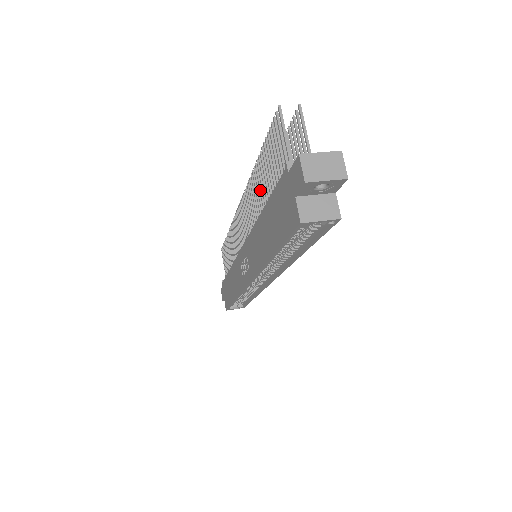
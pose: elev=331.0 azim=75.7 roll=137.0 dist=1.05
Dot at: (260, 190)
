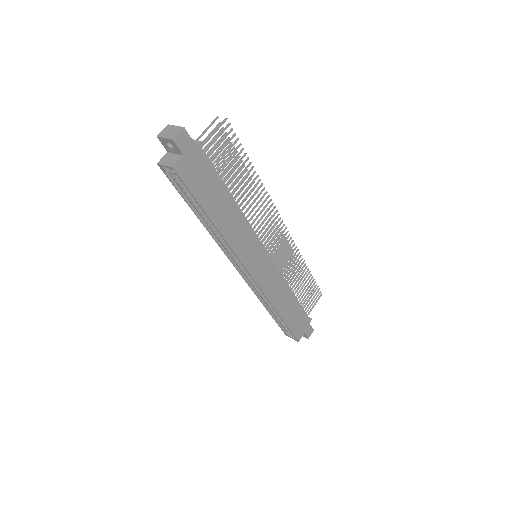
Dot at: occluded
